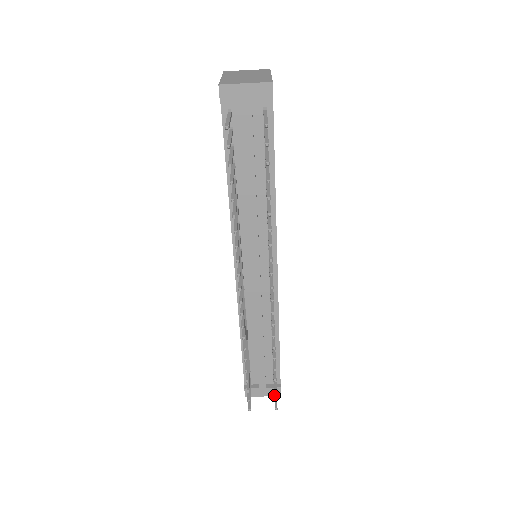
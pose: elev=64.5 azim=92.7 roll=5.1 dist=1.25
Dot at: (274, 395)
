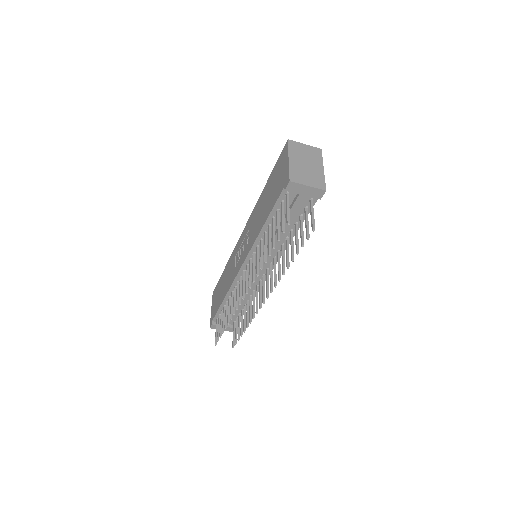
Dot at: (235, 340)
